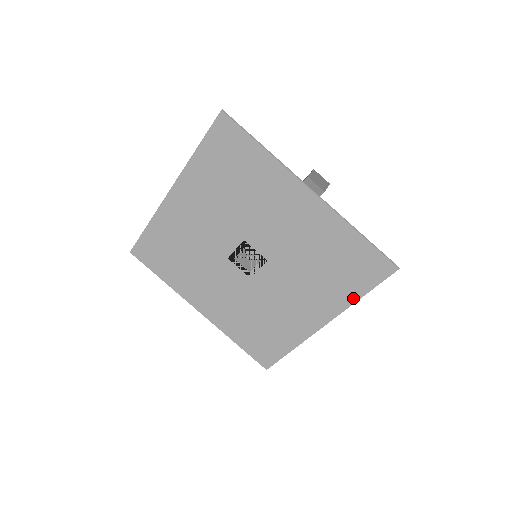
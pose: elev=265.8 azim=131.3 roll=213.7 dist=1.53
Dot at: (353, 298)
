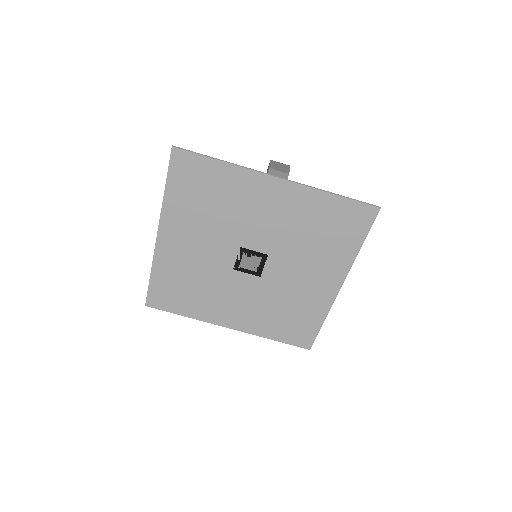
Dot at: (354, 251)
